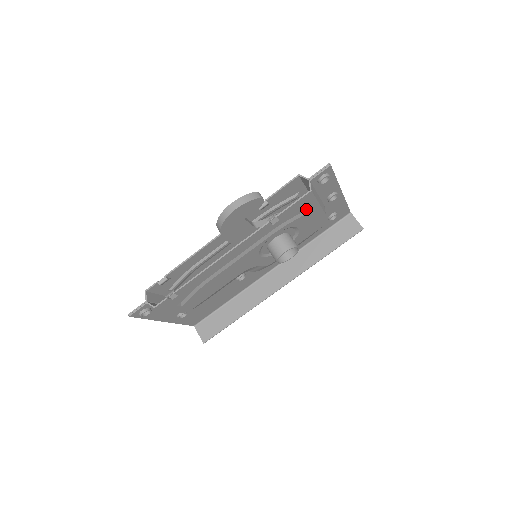
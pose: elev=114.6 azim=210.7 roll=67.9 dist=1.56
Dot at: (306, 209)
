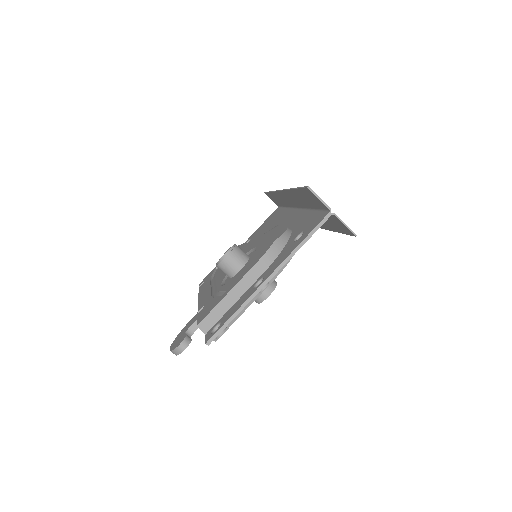
Dot at: occluded
